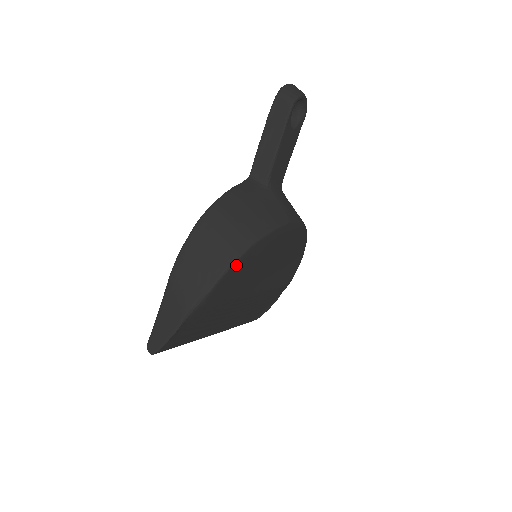
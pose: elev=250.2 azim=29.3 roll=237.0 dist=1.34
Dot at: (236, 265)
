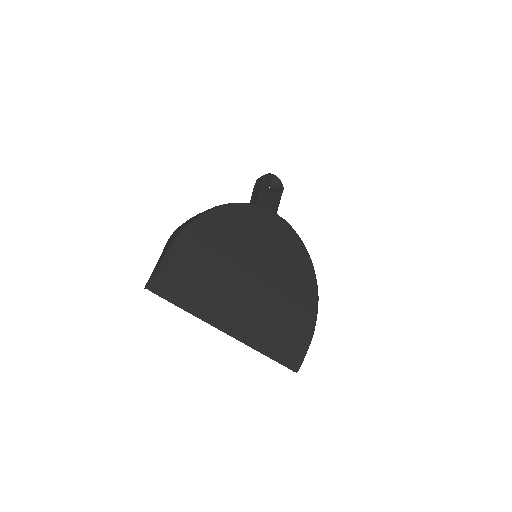
Dot at: (215, 213)
